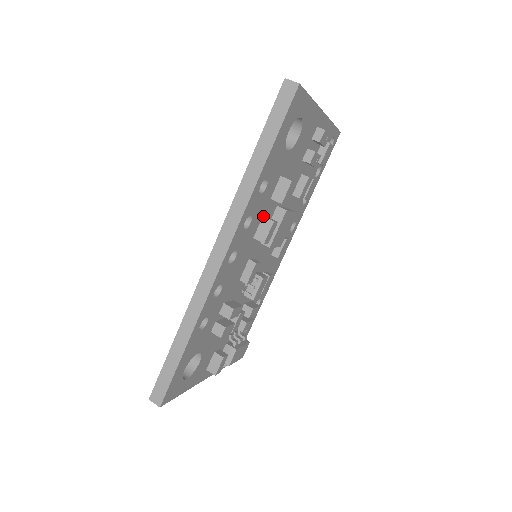
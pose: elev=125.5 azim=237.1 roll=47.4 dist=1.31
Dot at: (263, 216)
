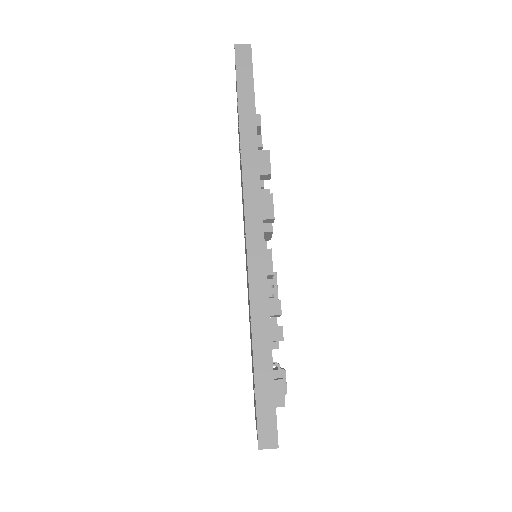
Dot at: occluded
